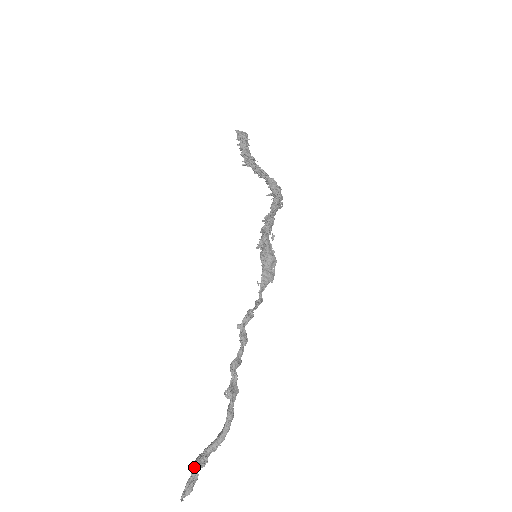
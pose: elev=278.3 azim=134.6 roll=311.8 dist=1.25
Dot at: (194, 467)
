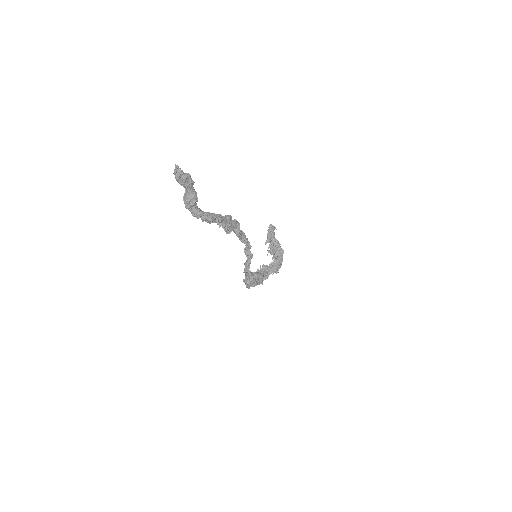
Dot at: (188, 187)
